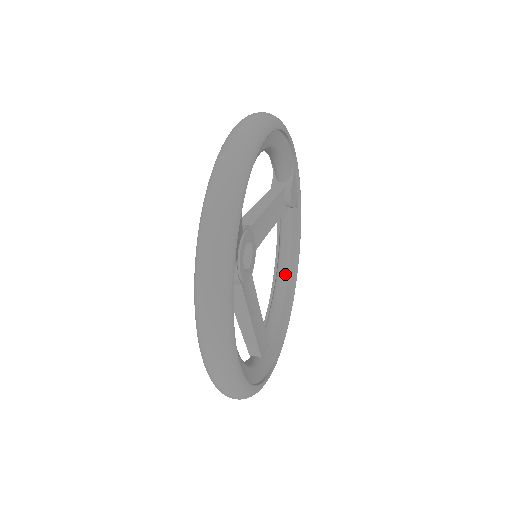
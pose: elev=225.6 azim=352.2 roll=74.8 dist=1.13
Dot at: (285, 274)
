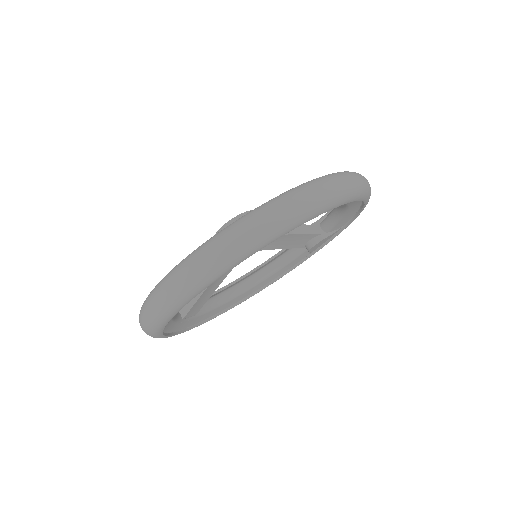
Dot at: (253, 283)
